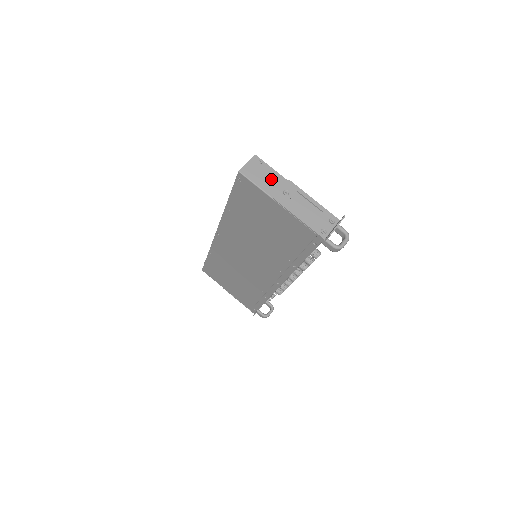
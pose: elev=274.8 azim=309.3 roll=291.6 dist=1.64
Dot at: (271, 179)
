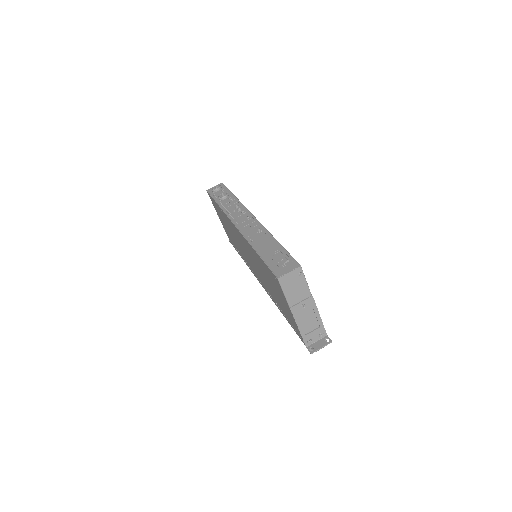
Dot at: (299, 291)
